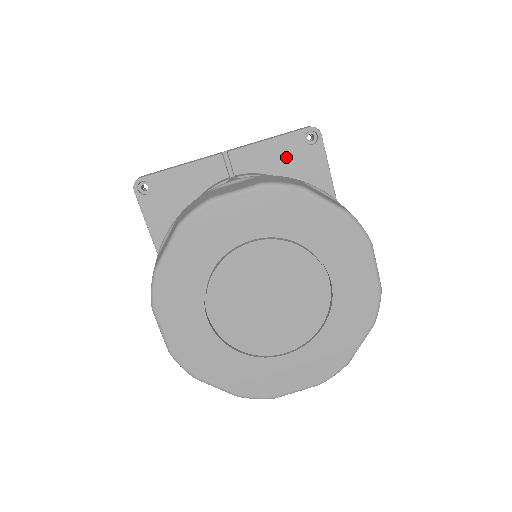
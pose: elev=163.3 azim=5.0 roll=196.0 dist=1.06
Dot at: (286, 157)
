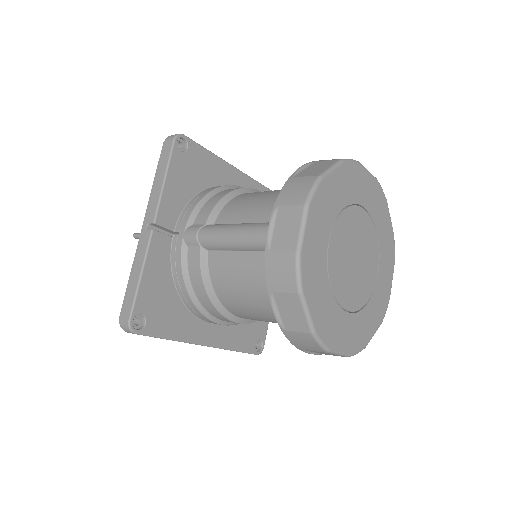
Dot at: (184, 177)
